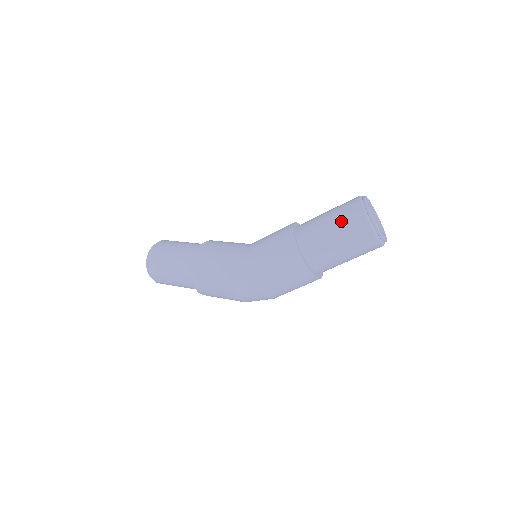
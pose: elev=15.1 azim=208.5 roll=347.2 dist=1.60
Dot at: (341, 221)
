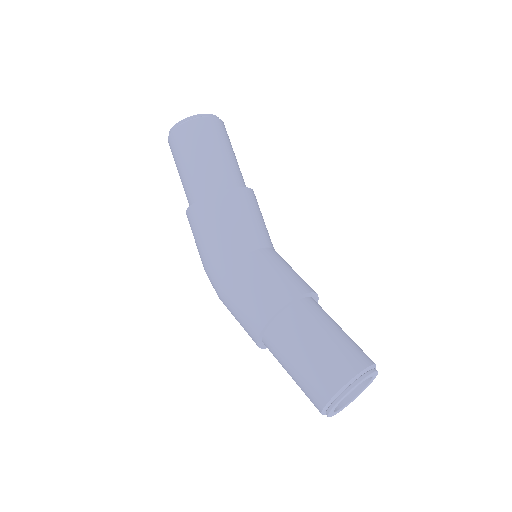
Dot at: (307, 376)
